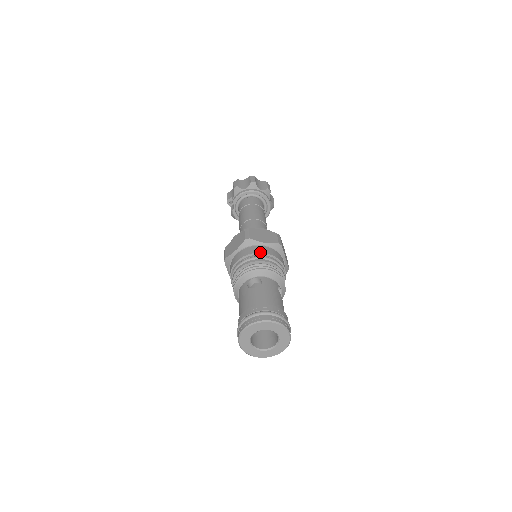
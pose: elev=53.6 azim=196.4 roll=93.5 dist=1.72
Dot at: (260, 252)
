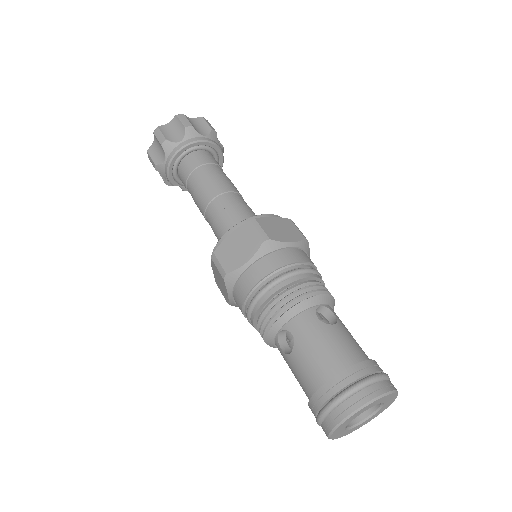
Dot at: (254, 285)
